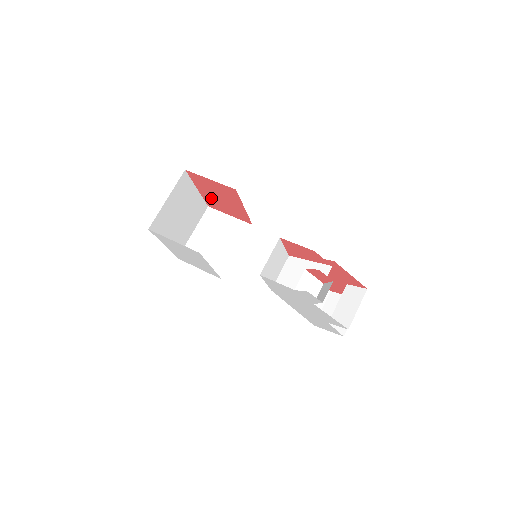
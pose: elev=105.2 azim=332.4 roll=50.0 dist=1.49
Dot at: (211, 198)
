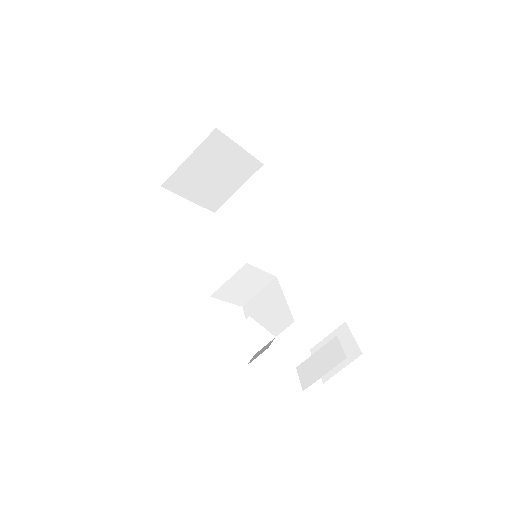
Dot at: occluded
